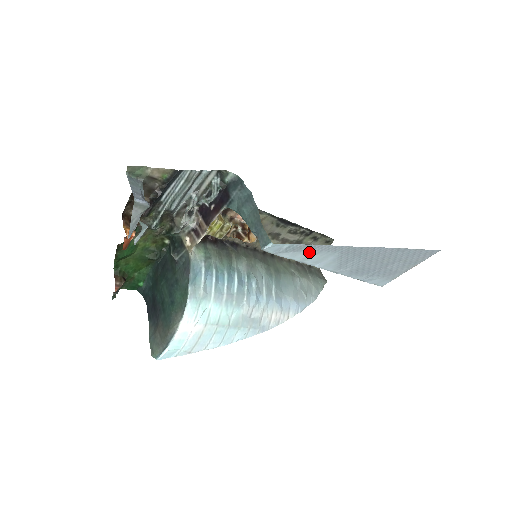
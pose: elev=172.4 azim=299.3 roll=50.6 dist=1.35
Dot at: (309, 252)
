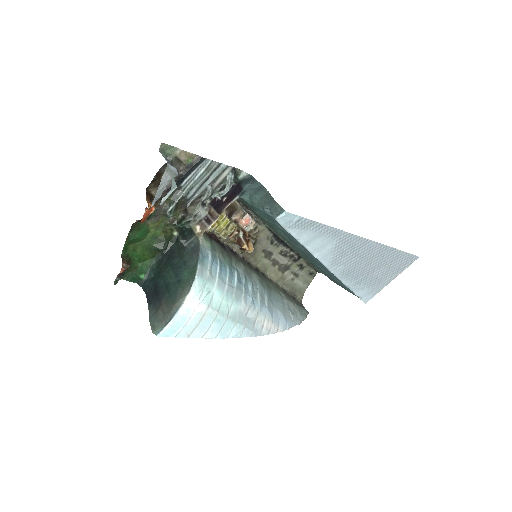
Dot at: (313, 233)
